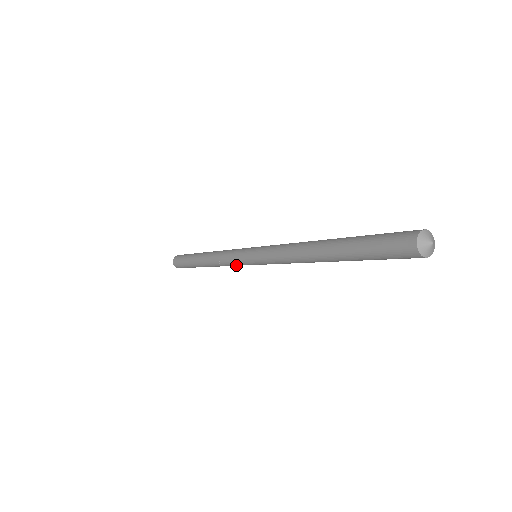
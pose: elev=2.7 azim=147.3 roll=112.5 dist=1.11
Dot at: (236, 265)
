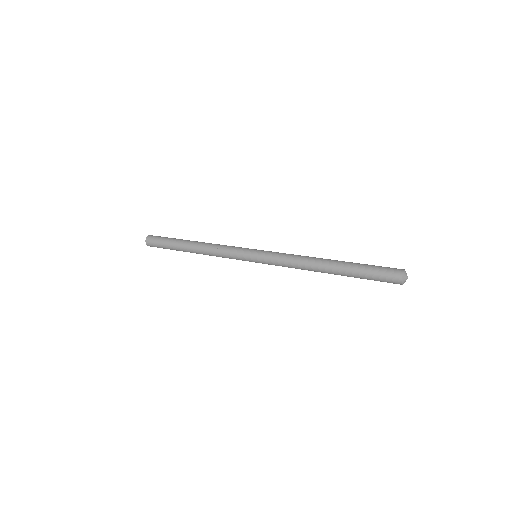
Dot at: (231, 257)
